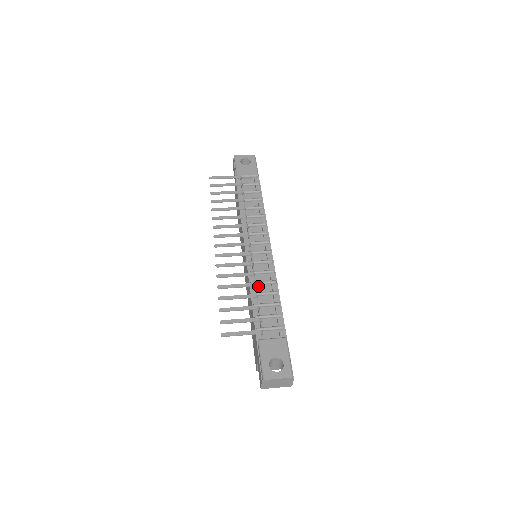
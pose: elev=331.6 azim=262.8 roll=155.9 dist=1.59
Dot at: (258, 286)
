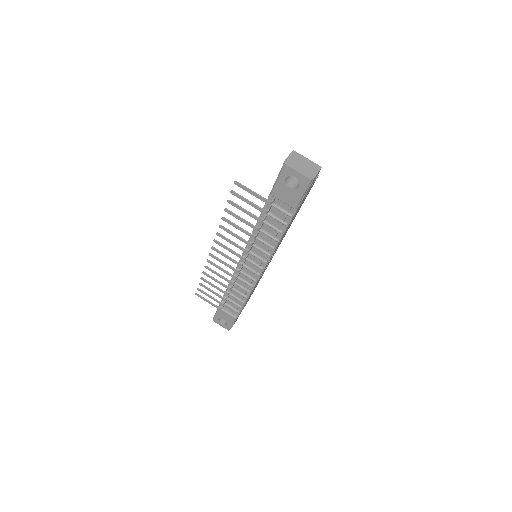
Dot at: (236, 285)
